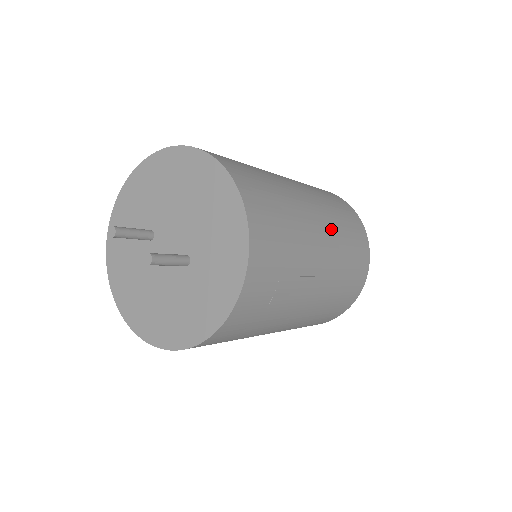
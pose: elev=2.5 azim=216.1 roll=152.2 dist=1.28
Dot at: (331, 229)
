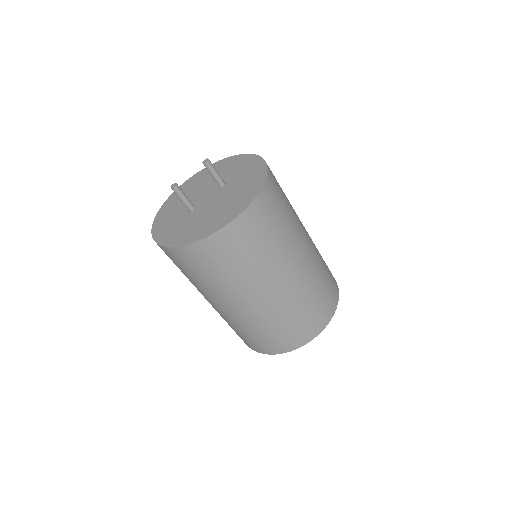
Dot at: occluded
